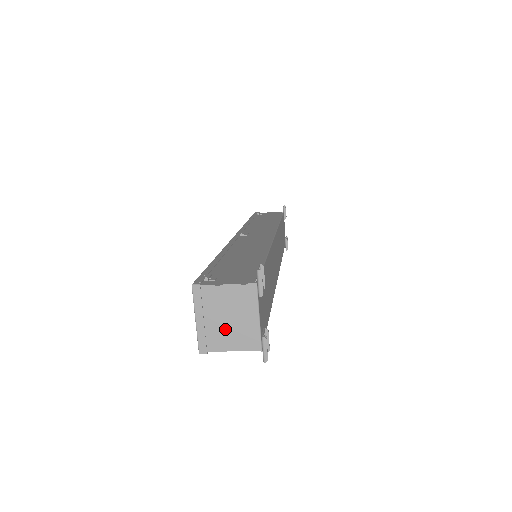
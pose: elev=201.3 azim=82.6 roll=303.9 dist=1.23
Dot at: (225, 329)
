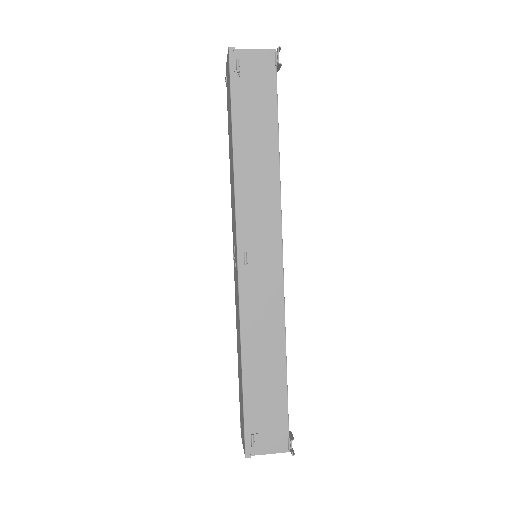
Dot at: occluded
